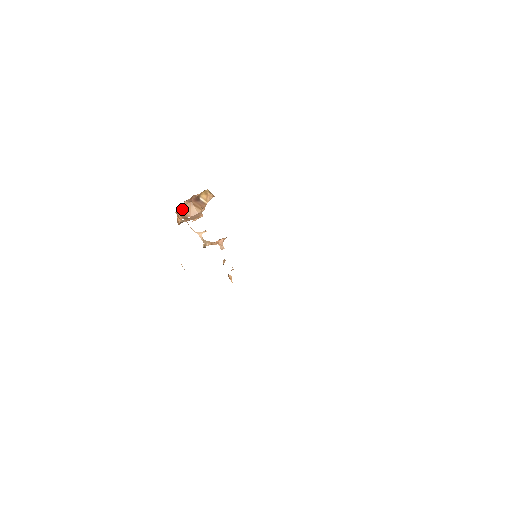
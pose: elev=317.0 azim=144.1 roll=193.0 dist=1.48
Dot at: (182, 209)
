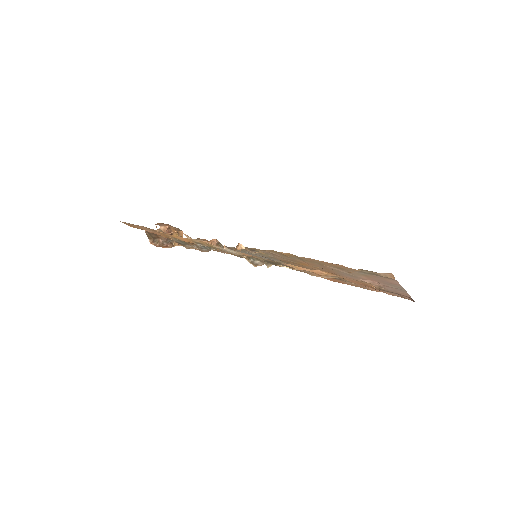
Dot at: occluded
